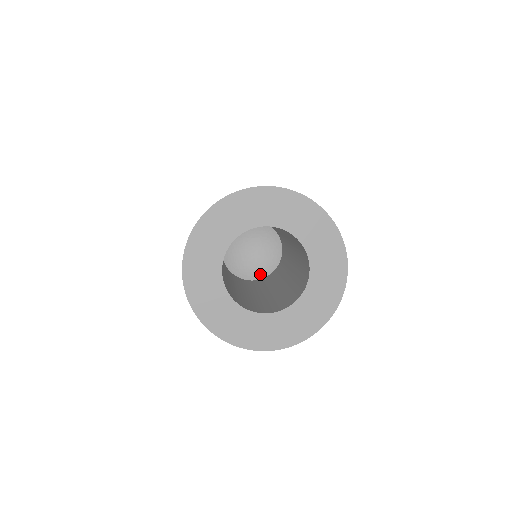
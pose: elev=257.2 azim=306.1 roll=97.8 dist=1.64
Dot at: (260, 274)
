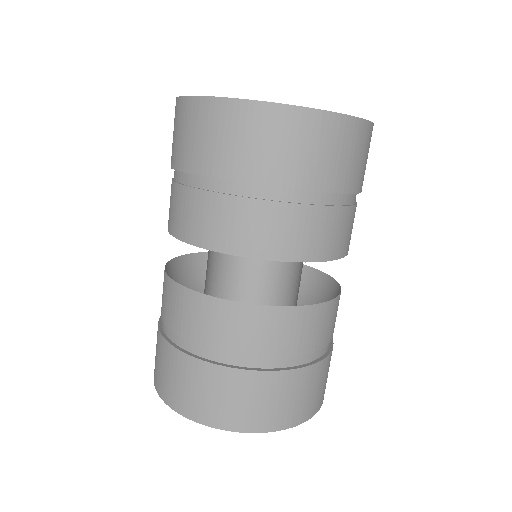
Dot at: occluded
